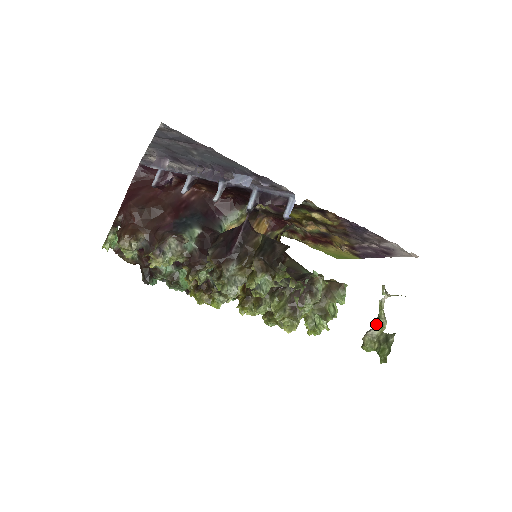
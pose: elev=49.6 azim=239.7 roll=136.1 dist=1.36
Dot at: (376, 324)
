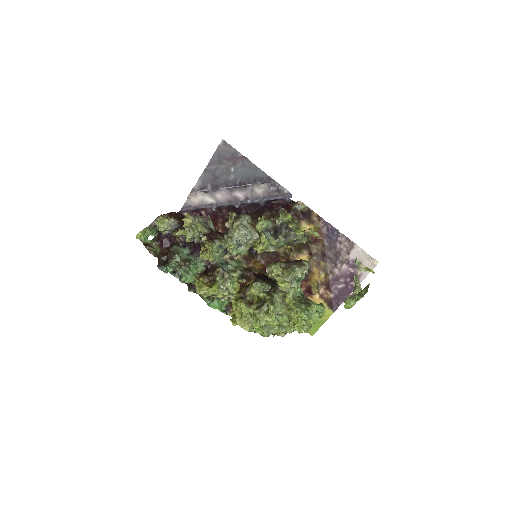
Dot at: (354, 291)
